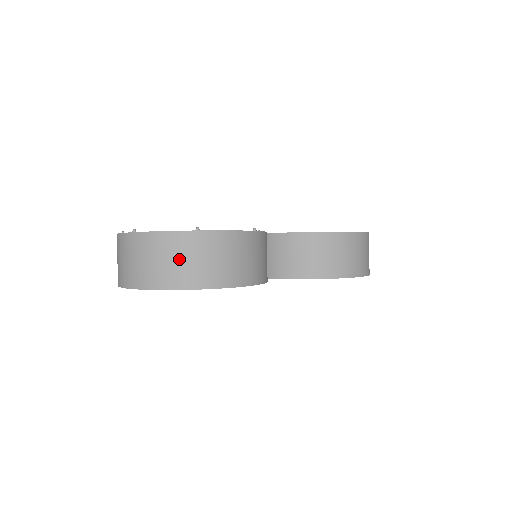
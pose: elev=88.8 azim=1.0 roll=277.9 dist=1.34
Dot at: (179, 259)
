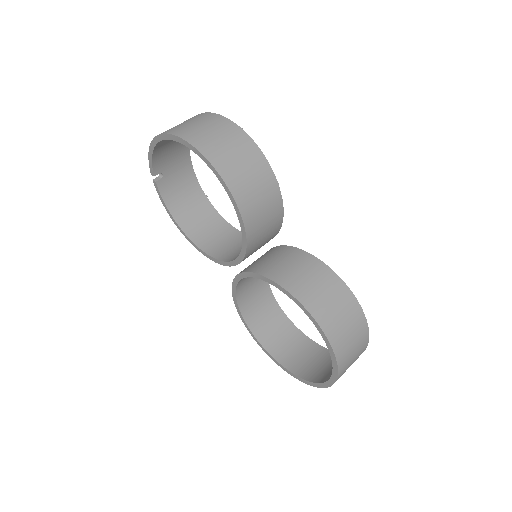
Dot at: (209, 129)
